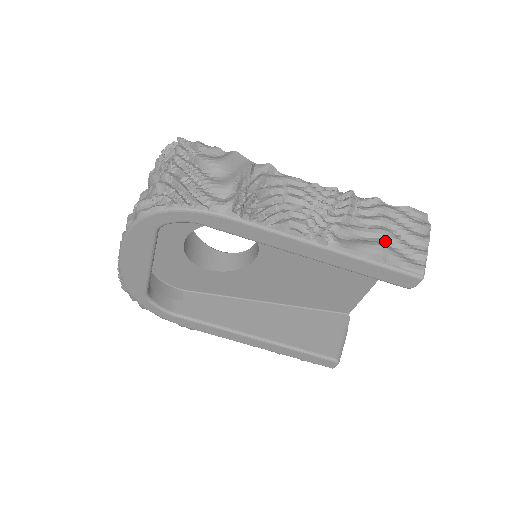
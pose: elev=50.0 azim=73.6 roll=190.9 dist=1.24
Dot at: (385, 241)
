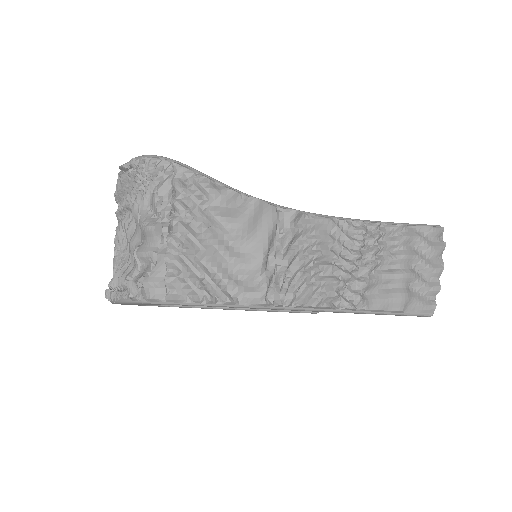
Dot at: (406, 285)
